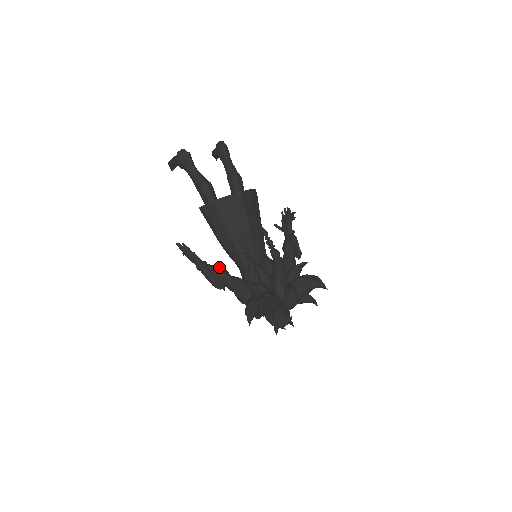
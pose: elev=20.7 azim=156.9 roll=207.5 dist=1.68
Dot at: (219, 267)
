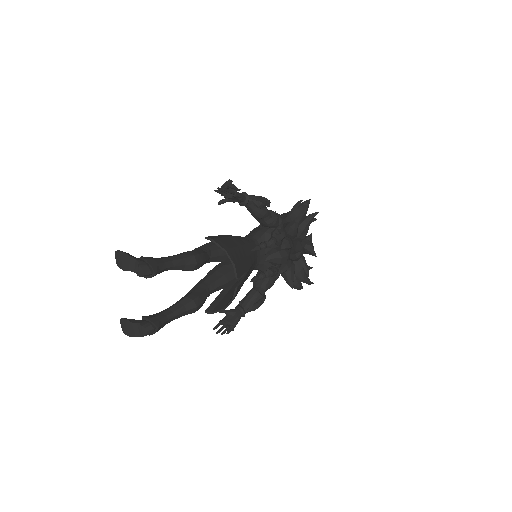
Dot at: (254, 299)
